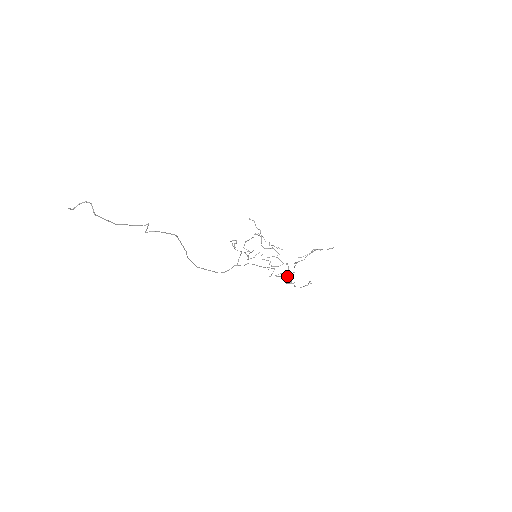
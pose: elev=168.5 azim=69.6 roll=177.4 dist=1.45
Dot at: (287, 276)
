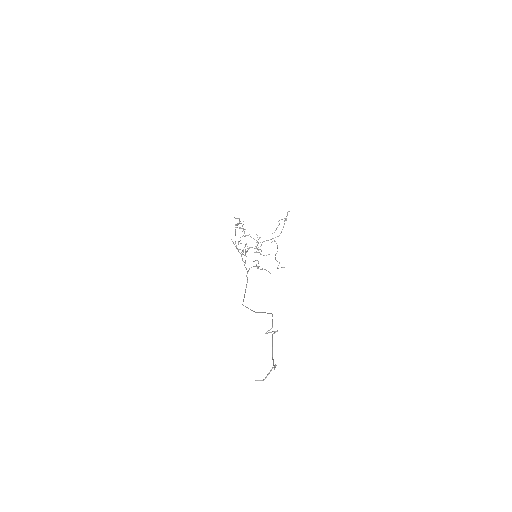
Dot at: occluded
